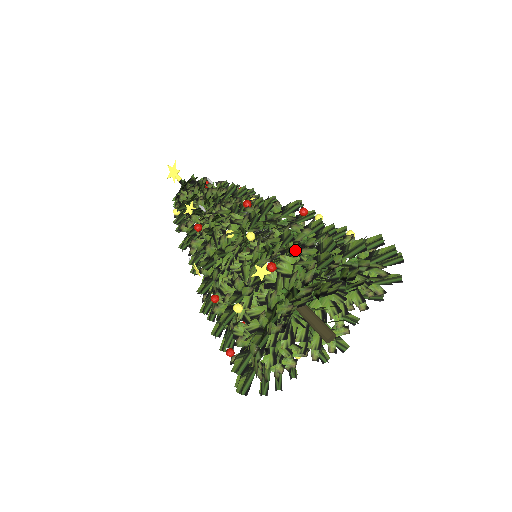
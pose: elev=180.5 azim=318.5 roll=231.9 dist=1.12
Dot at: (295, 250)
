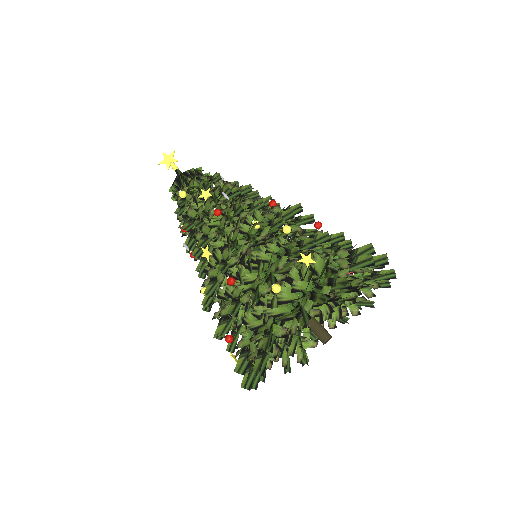
Dot at: occluded
